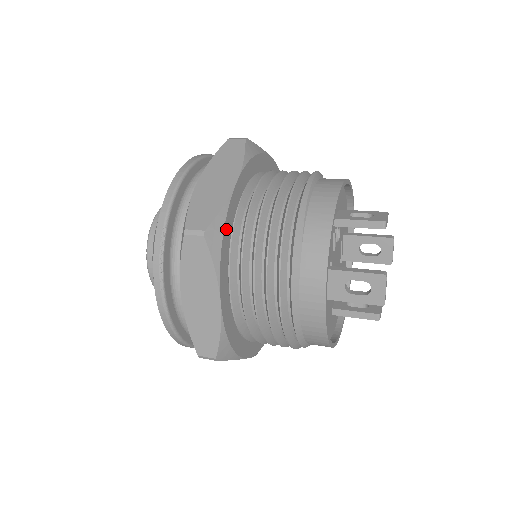
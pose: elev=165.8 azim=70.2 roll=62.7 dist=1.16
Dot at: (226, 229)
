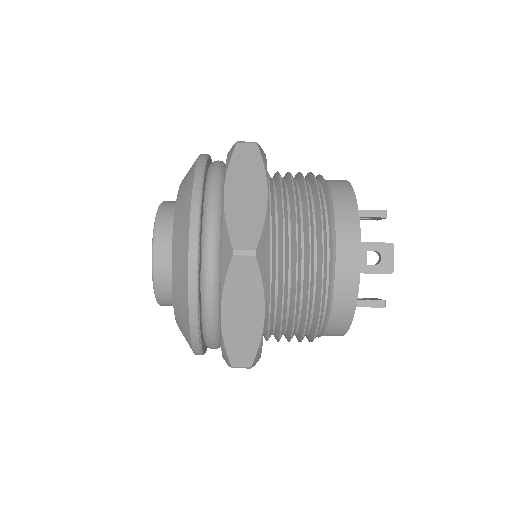
Dot at: occluded
